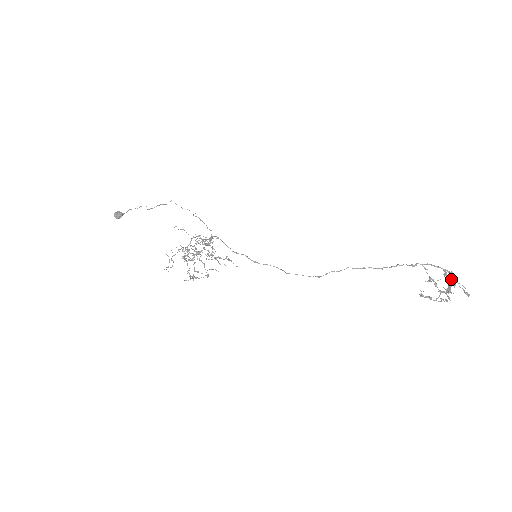
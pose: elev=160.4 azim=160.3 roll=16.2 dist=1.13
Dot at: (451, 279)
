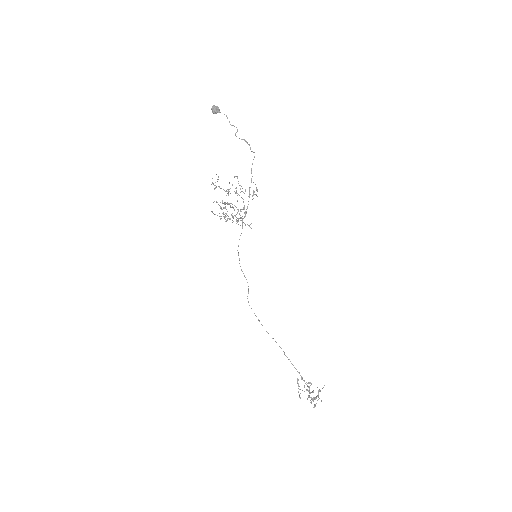
Dot at: occluded
